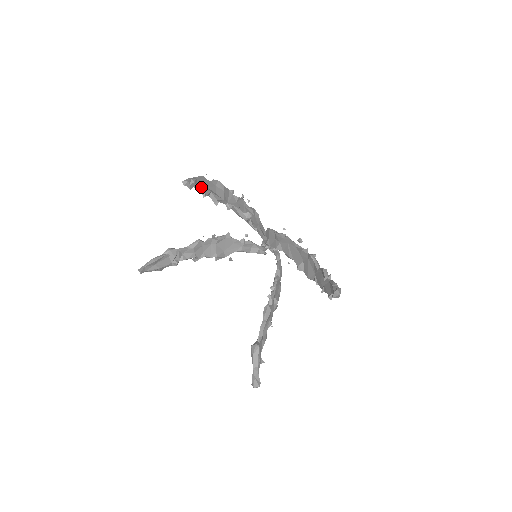
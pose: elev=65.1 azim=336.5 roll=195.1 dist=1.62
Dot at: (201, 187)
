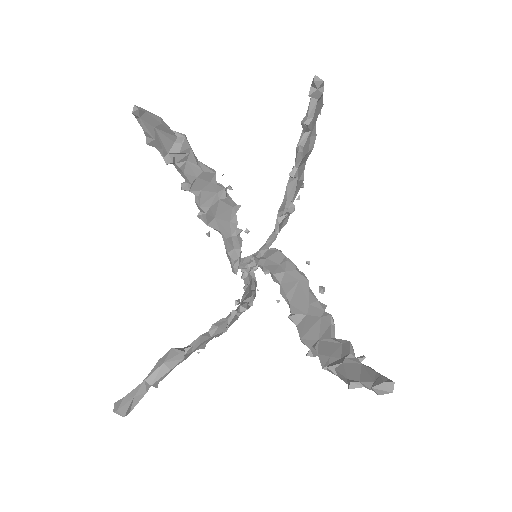
Dot at: occluded
